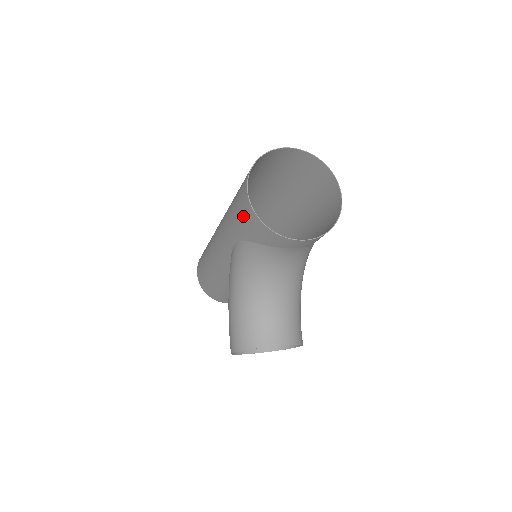
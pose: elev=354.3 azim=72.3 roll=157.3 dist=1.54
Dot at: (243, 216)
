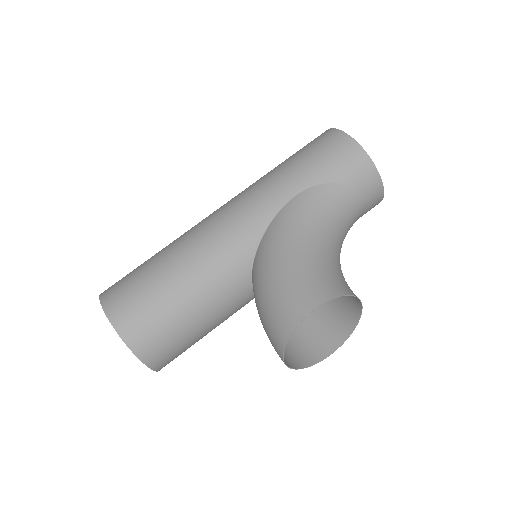
Dot at: (333, 154)
